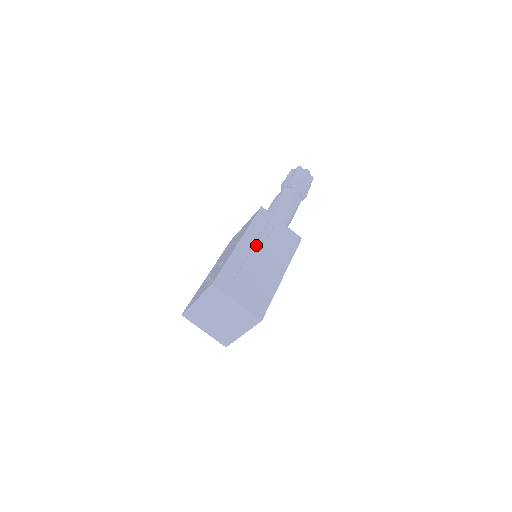
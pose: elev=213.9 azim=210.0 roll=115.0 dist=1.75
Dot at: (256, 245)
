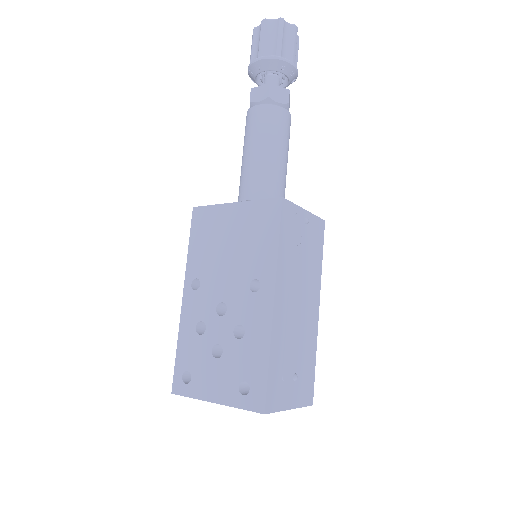
Dot at: (291, 288)
